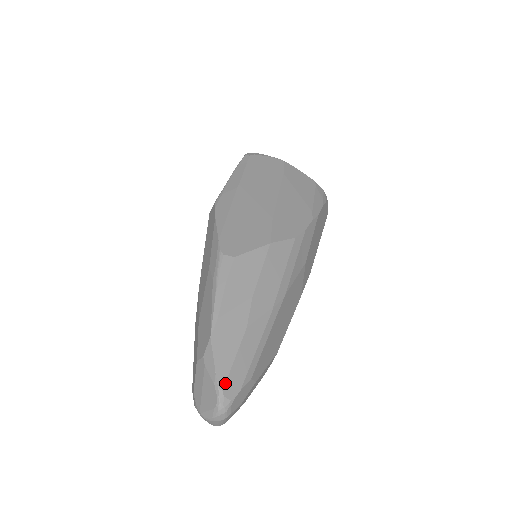
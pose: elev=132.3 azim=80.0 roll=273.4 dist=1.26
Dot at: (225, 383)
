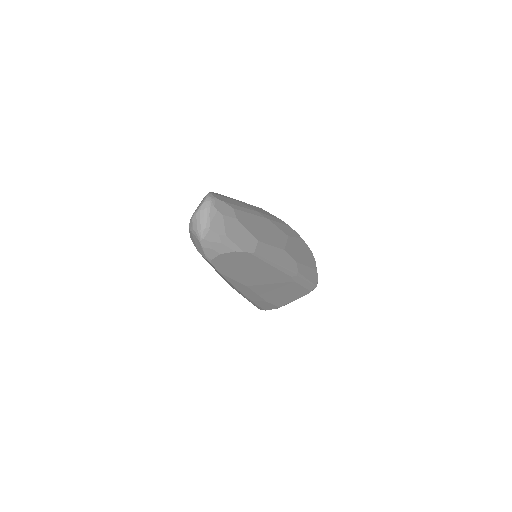
Dot at: (214, 194)
